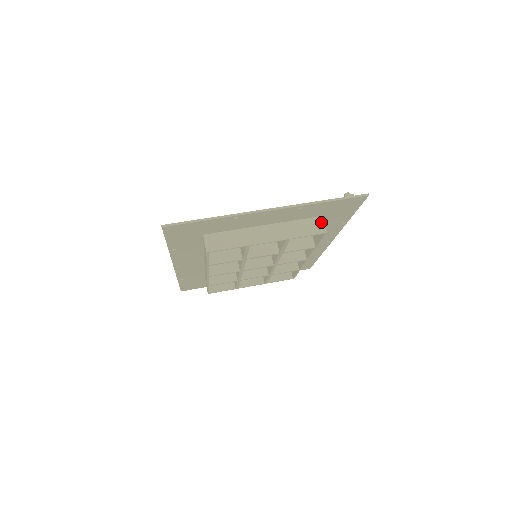
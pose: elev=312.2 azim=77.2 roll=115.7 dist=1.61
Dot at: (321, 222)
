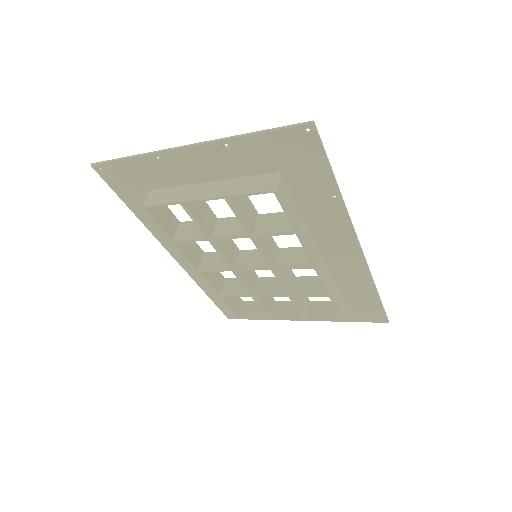
Dot at: (274, 178)
